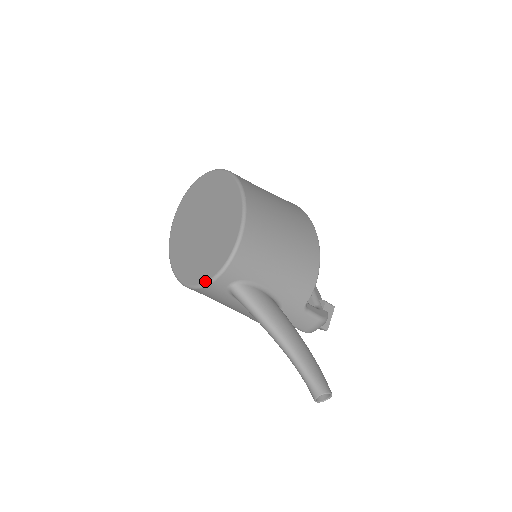
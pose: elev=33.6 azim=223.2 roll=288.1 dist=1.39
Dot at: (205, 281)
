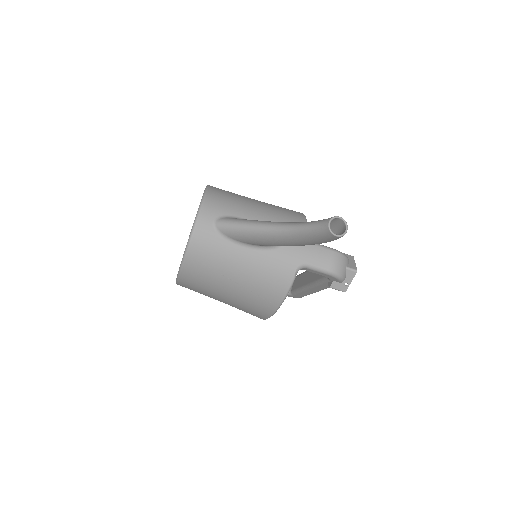
Dot at: (191, 229)
